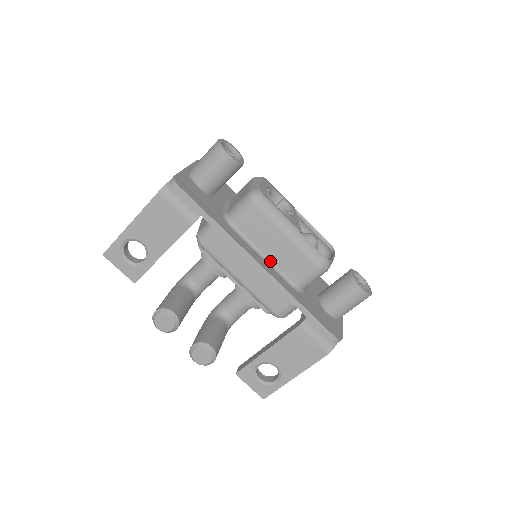
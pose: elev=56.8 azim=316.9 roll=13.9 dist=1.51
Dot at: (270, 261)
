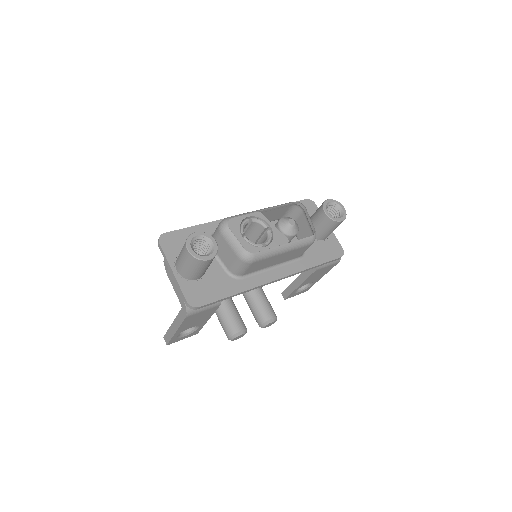
Dot at: (277, 265)
